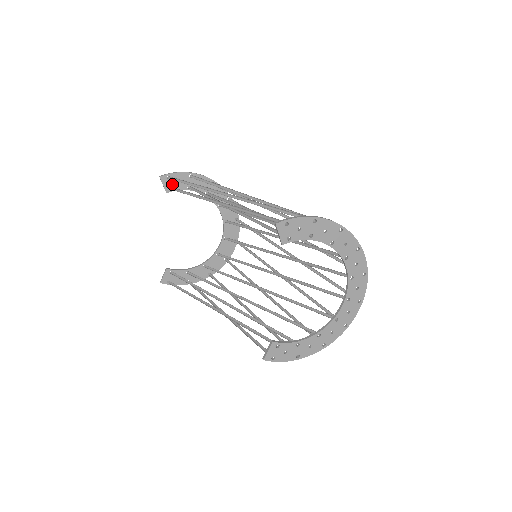
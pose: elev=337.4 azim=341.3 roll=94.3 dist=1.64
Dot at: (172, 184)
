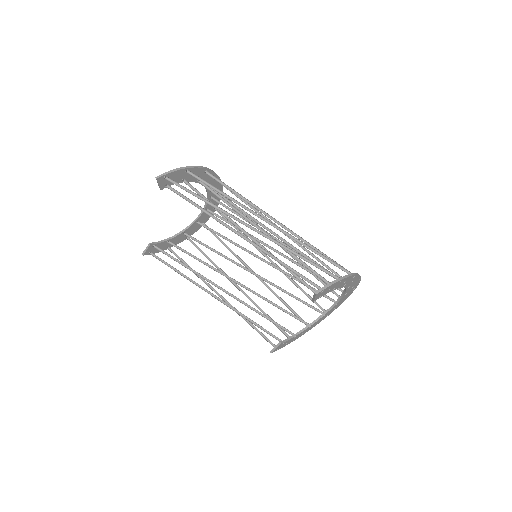
Dot at: (168, 181)
